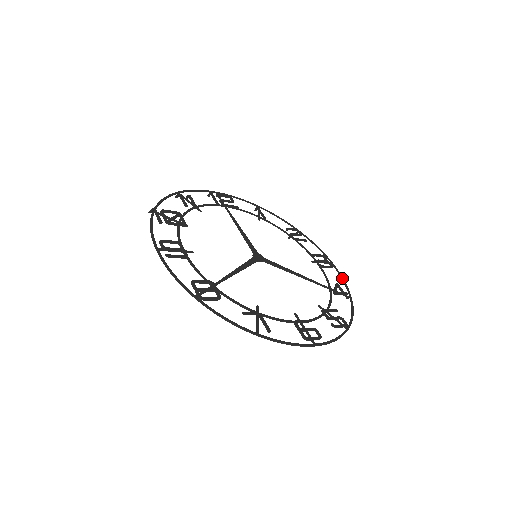
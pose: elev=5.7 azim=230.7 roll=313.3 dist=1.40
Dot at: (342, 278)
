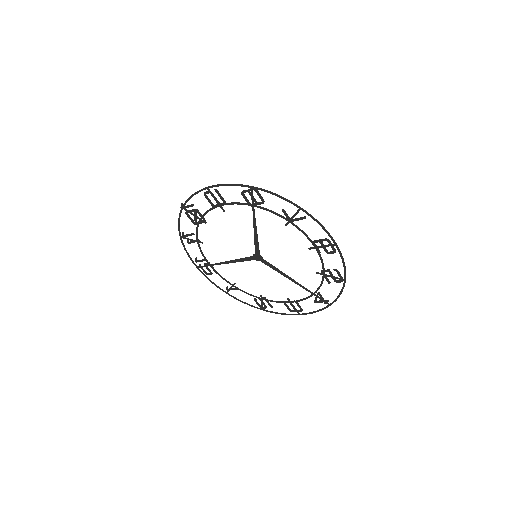
Dot at: (314, 311)
